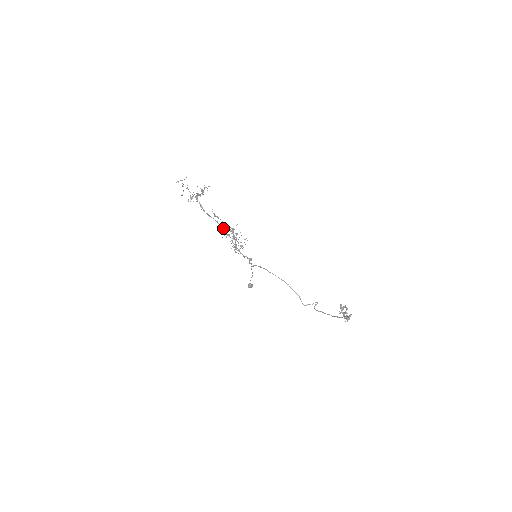
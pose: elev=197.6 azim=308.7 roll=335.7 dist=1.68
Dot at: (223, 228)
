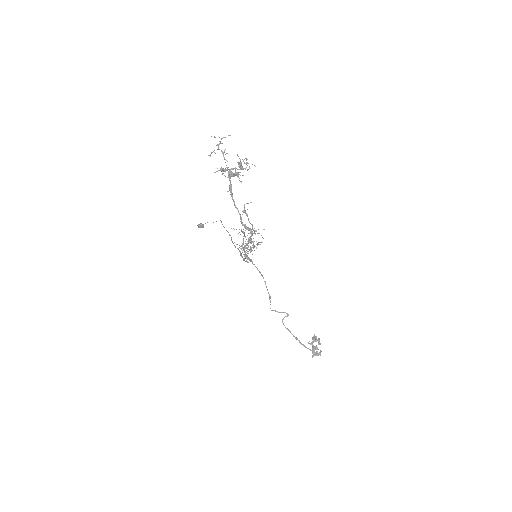
Dot at: (243, 225)
